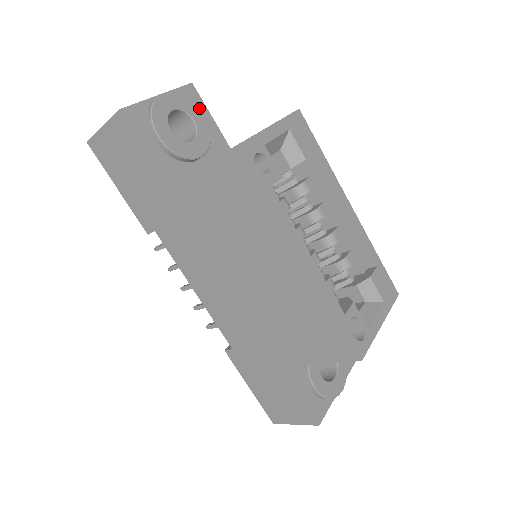
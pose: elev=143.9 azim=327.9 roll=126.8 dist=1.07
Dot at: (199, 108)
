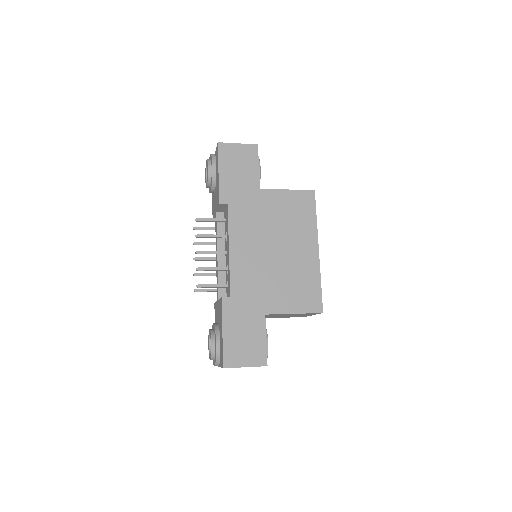
Dot at: occluded
